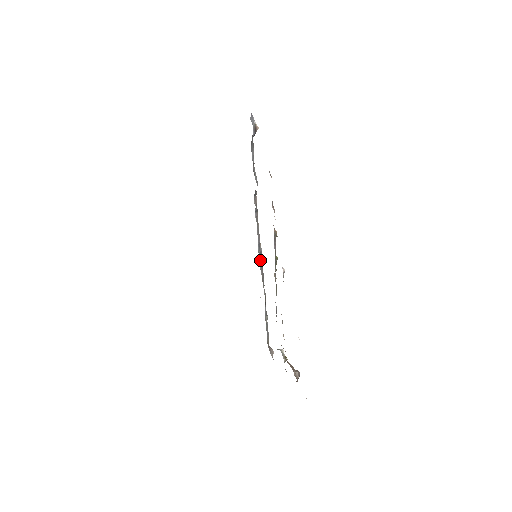
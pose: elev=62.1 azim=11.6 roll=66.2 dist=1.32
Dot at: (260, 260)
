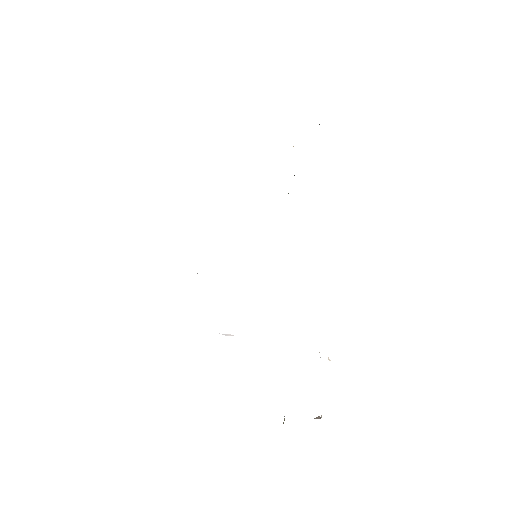
Dot at: occluded
